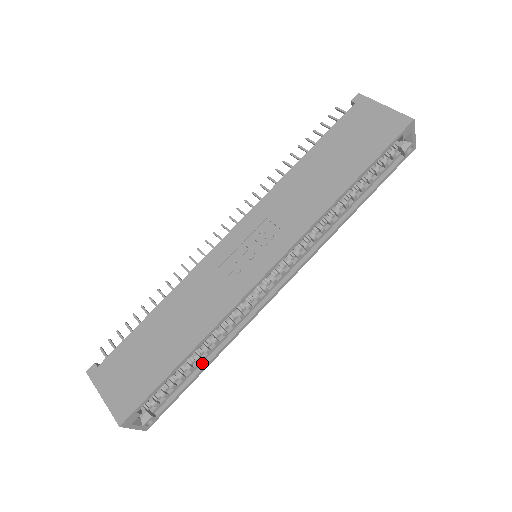
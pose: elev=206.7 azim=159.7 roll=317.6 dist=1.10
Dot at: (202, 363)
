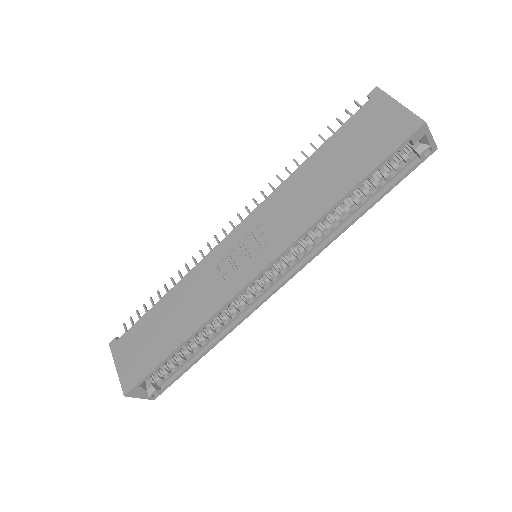
Dot at: (202, 350)
